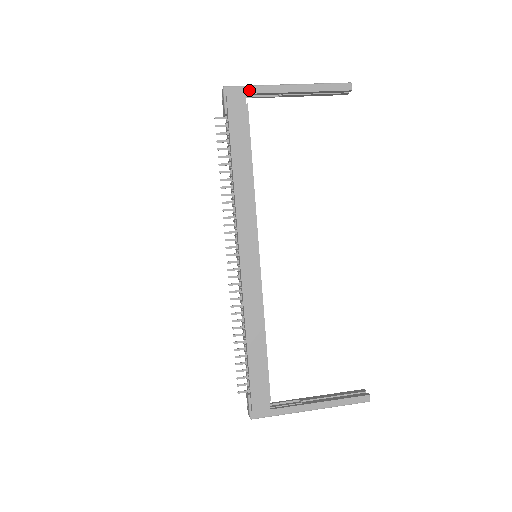
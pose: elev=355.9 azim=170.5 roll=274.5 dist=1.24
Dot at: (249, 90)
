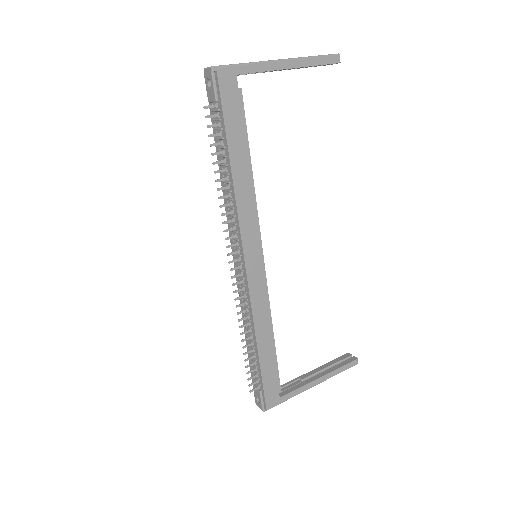
Dot at: (240, 70)
